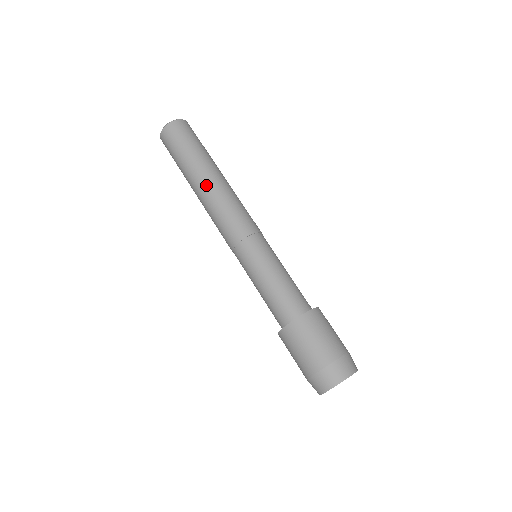
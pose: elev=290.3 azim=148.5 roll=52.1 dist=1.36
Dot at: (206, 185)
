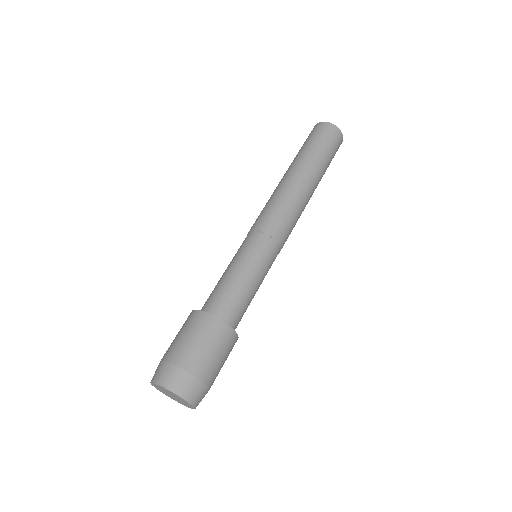
Dot at: (285, 177)
